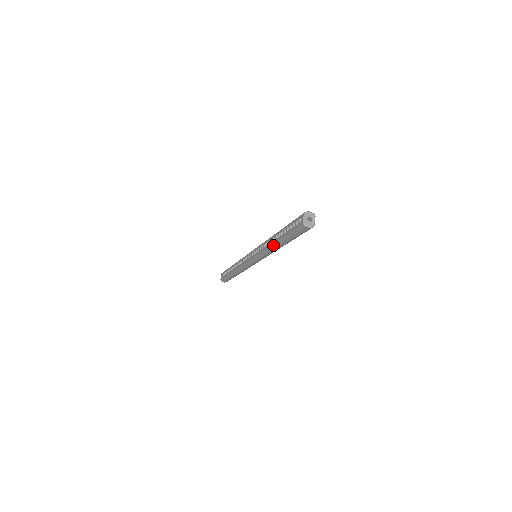
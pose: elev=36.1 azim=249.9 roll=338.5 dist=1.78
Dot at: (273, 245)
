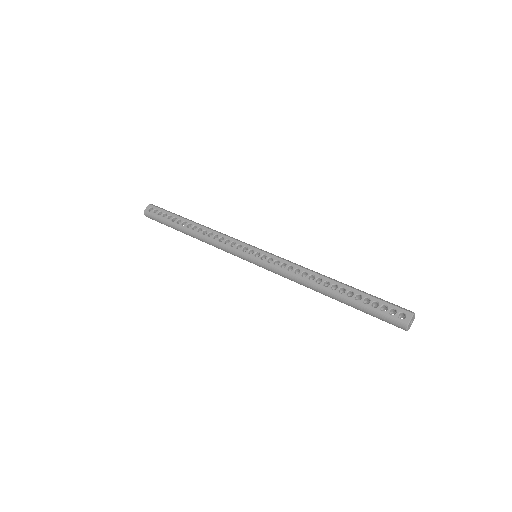
Dot at: (320, 288)
